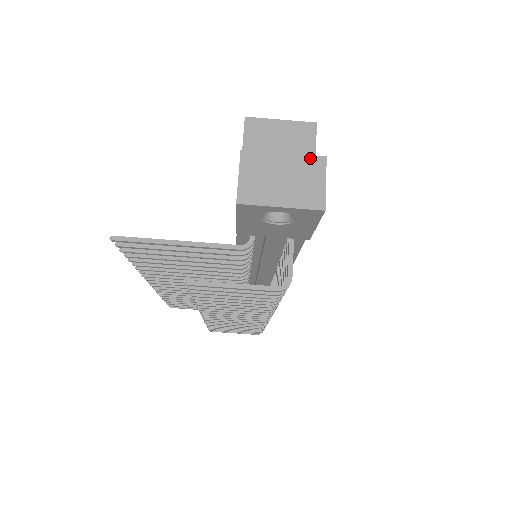
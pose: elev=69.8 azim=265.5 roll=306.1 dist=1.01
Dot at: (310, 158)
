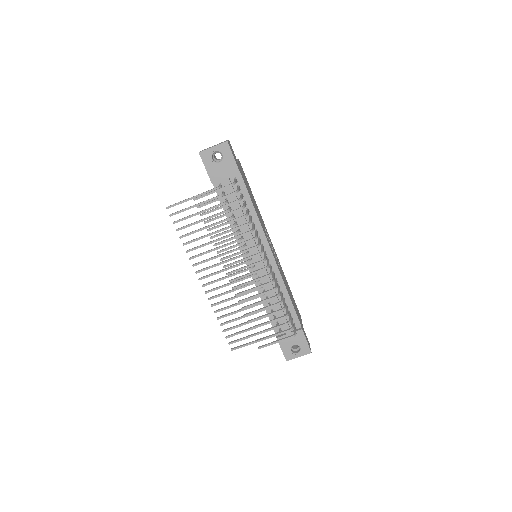
Dot at: occluded
